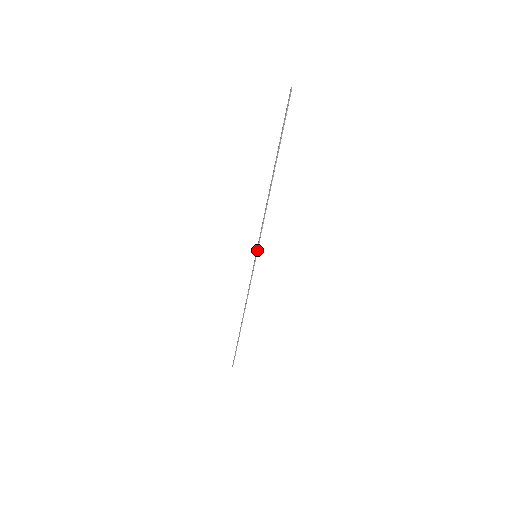
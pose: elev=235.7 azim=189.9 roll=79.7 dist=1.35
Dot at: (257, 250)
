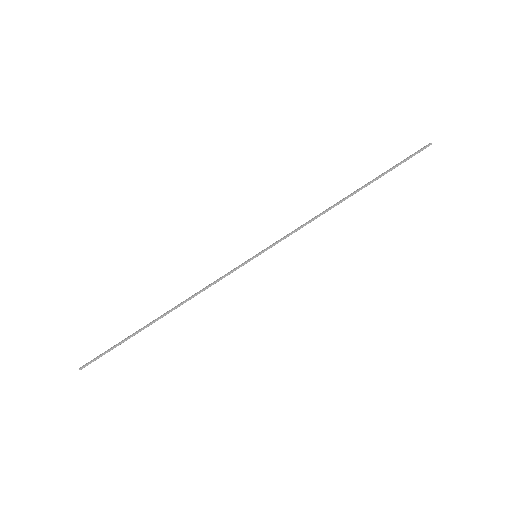
Dot at: occluded
